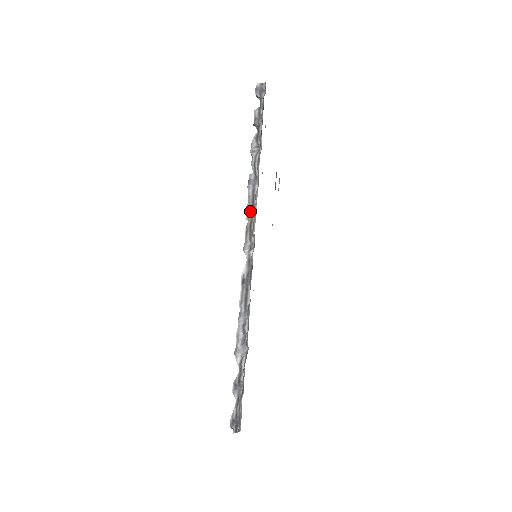
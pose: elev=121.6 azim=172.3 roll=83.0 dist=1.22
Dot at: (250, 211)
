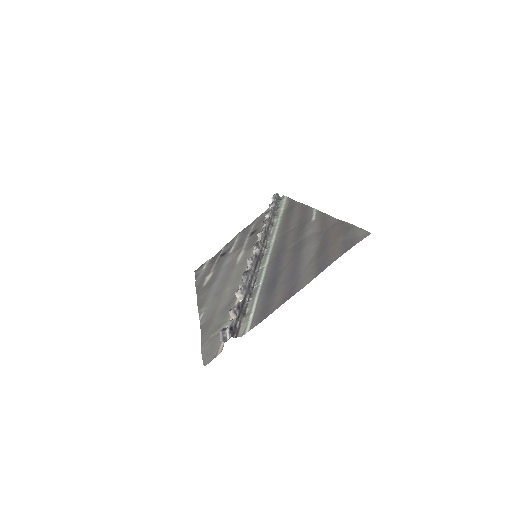
Dot at: (266, 231)
